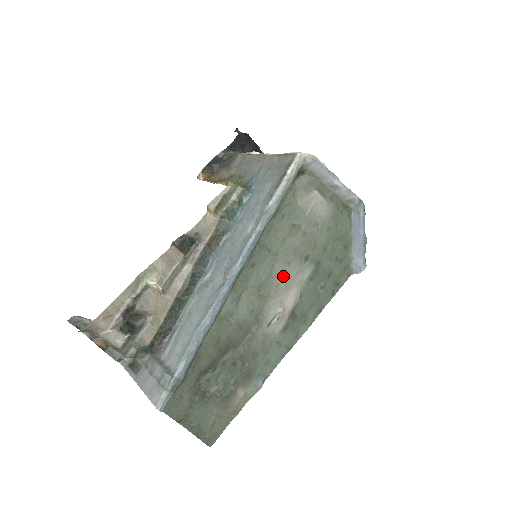
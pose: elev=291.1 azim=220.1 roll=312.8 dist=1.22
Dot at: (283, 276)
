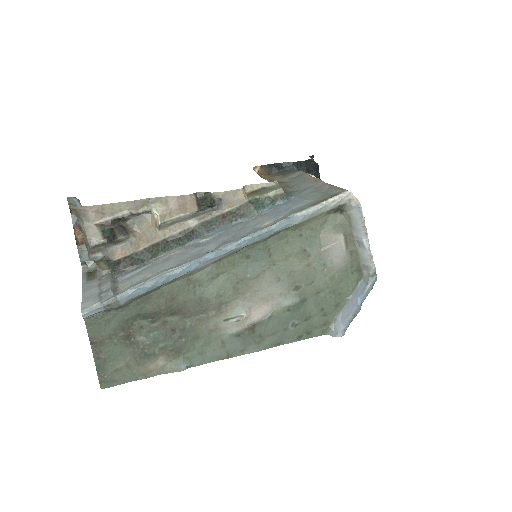
Dot at: (267, 287)
